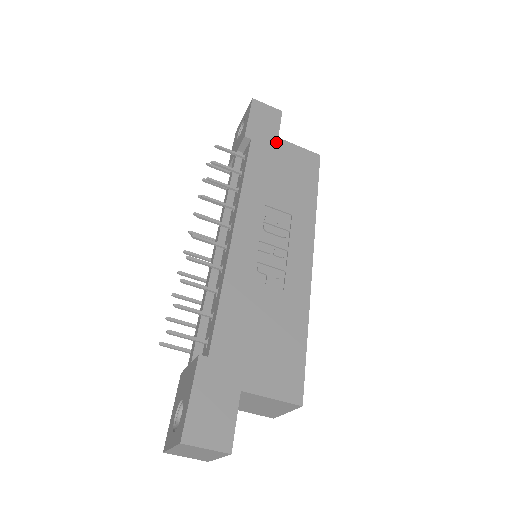
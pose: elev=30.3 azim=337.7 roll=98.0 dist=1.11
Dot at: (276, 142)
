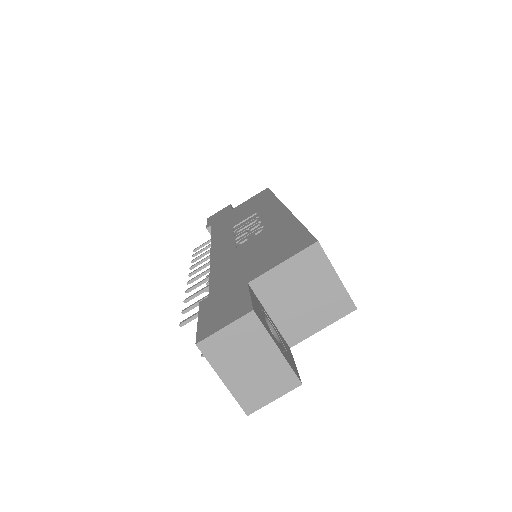
Dot at: (231, 211)
